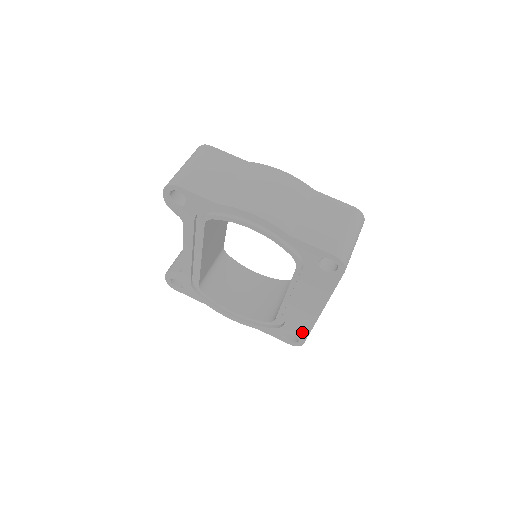
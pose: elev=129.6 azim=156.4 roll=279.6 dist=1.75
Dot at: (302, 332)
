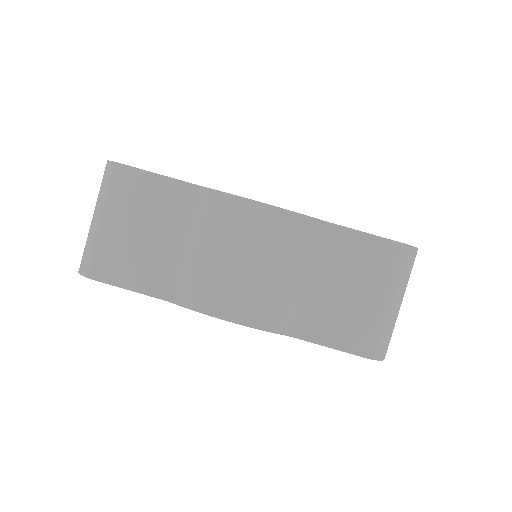
Dot at: occluded
